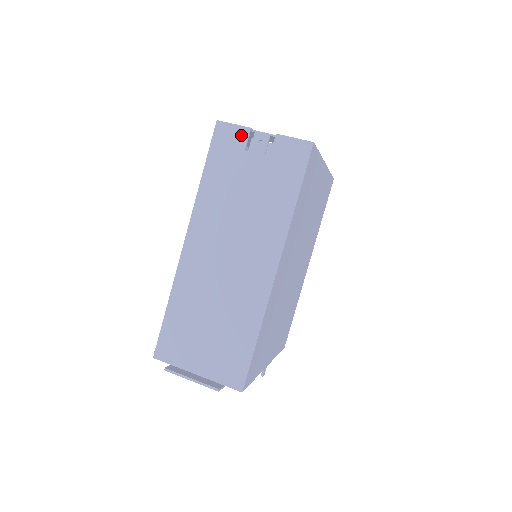
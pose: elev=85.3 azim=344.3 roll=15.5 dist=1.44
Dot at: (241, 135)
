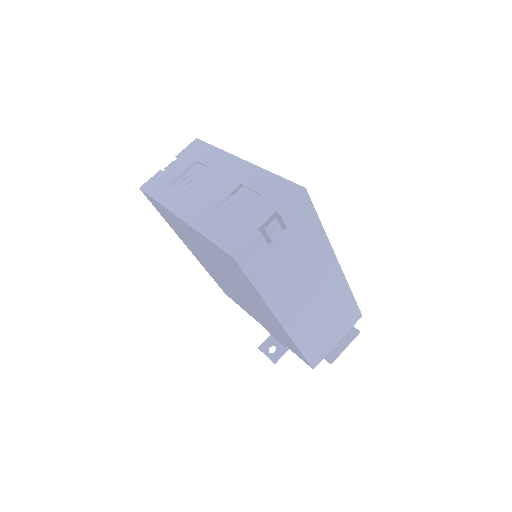
Dot at: (259, 243)
